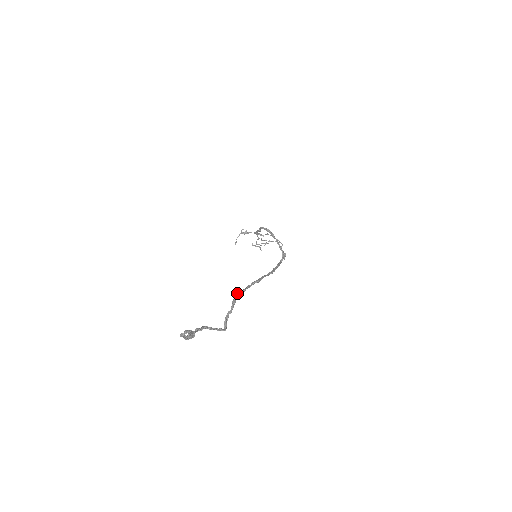
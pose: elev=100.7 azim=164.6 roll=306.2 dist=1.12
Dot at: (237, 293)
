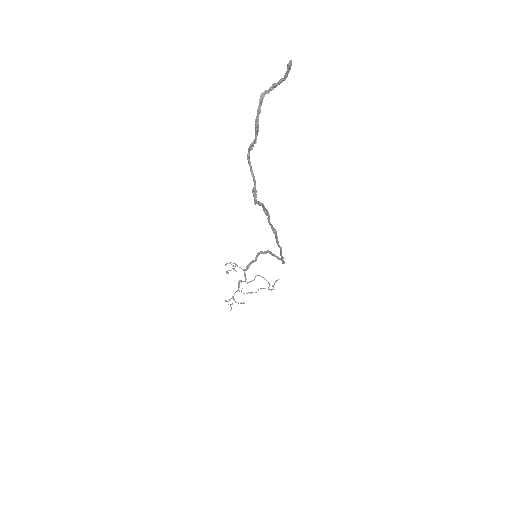
Dot at: (263, 208)
